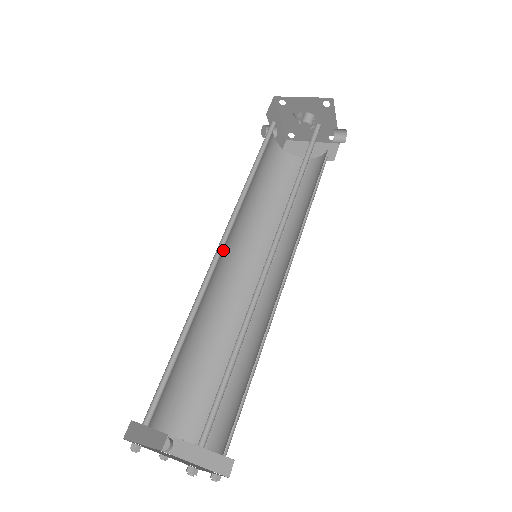
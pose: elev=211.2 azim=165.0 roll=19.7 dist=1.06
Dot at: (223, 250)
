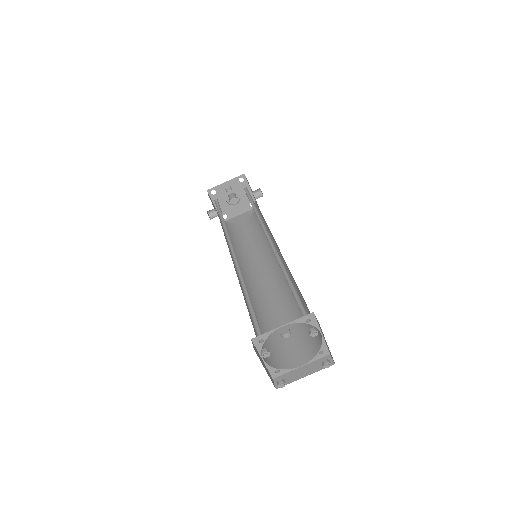
Dot at: occluded
